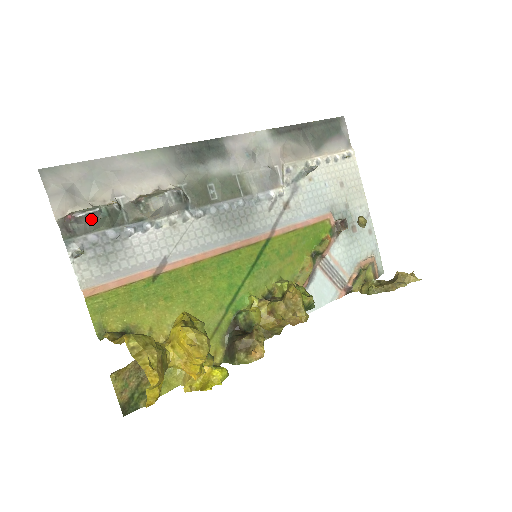
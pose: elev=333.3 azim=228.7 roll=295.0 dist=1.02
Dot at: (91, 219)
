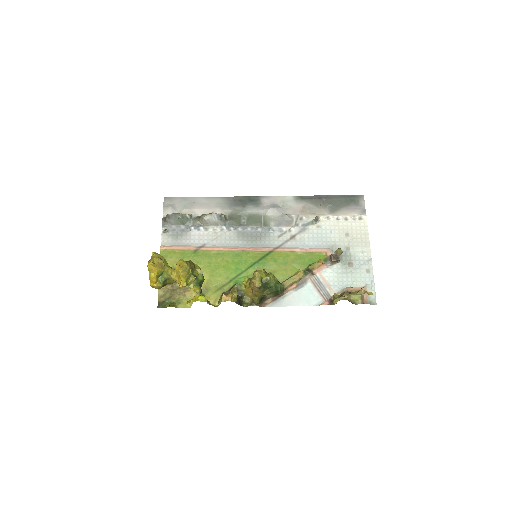
Dot at: (174, 218)
